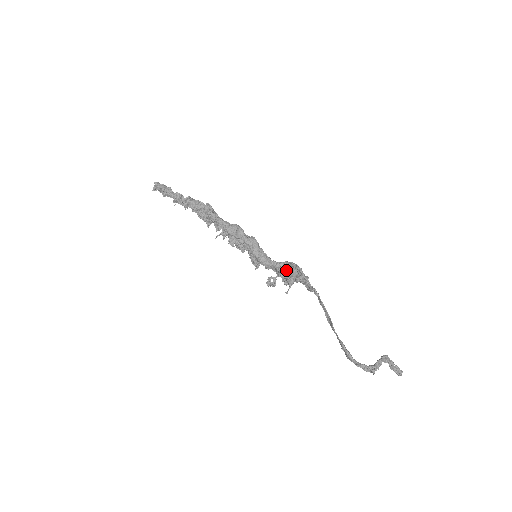
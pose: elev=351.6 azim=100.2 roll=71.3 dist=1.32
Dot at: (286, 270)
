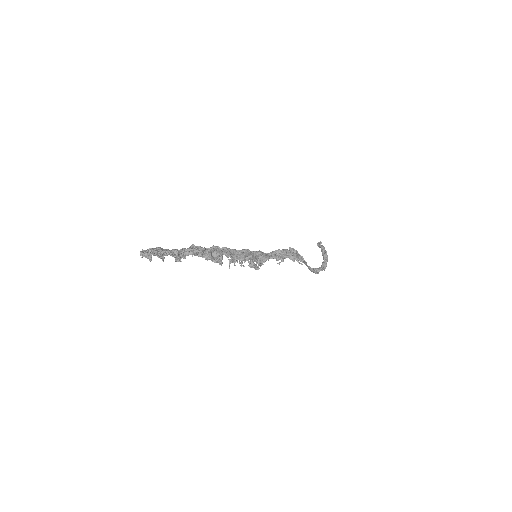
Dot at: (280, 254)
